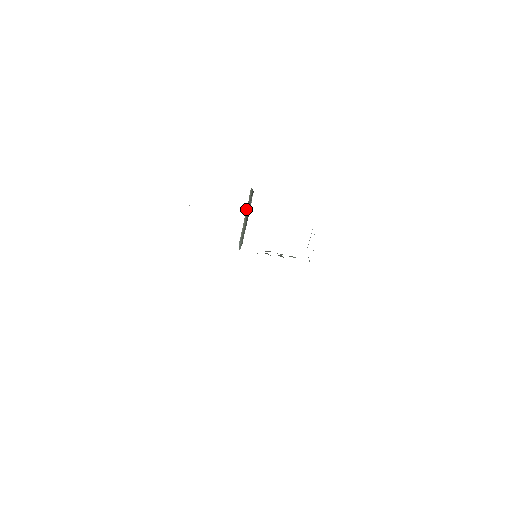
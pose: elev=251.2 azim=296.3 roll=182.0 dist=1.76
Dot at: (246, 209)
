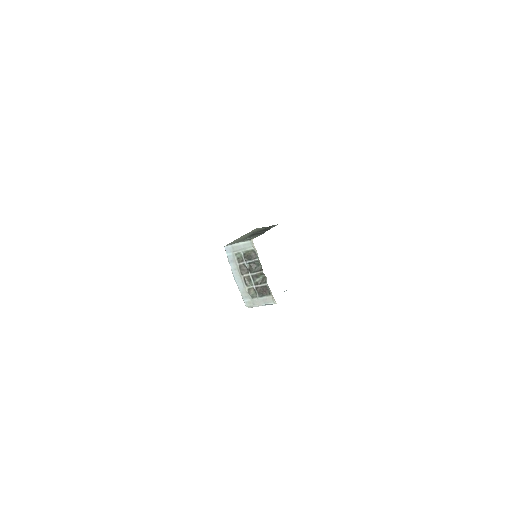
Dot at: (246, 234)
